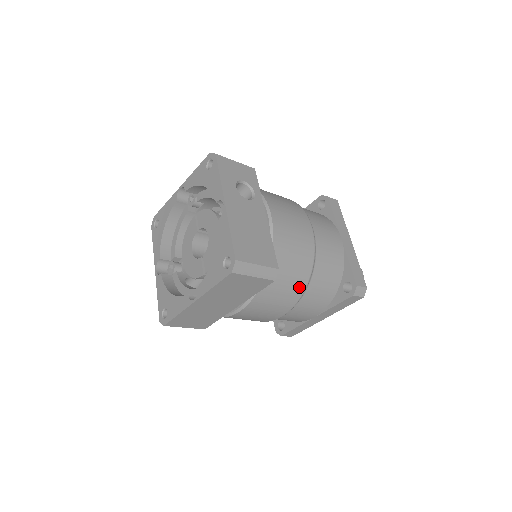
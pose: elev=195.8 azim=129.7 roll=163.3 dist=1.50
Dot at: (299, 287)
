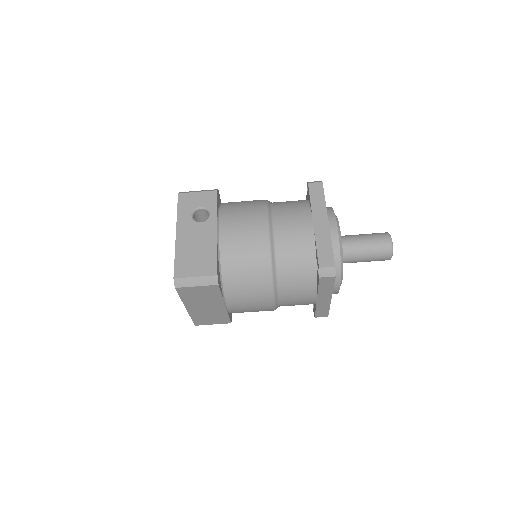
Dot at: (264, 281)
